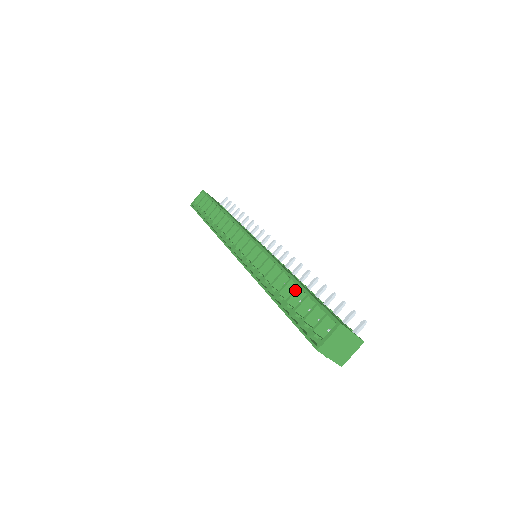
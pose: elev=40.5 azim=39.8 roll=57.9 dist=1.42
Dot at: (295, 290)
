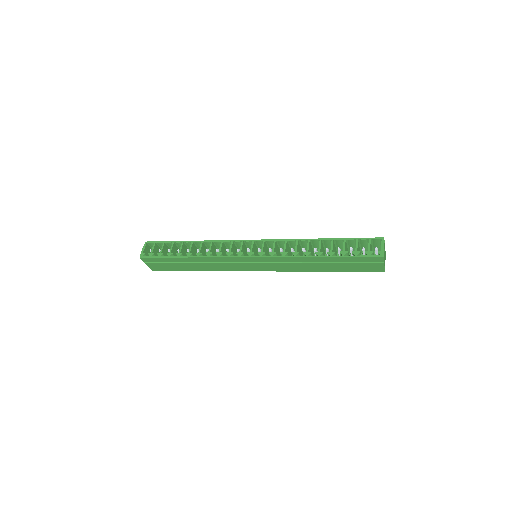
Dot at: (332, 243)
